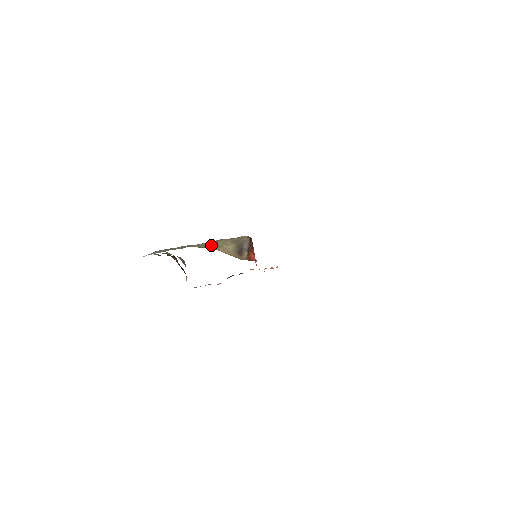
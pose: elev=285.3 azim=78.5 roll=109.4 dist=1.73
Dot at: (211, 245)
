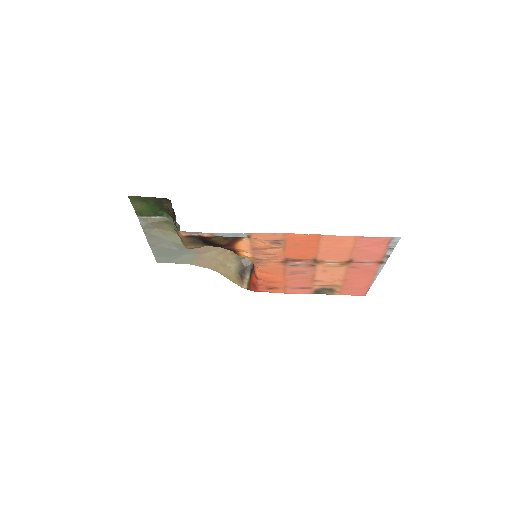
Dot at: (214, 262)
